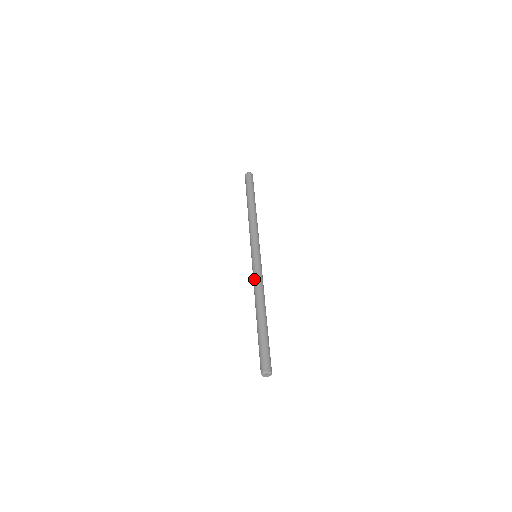
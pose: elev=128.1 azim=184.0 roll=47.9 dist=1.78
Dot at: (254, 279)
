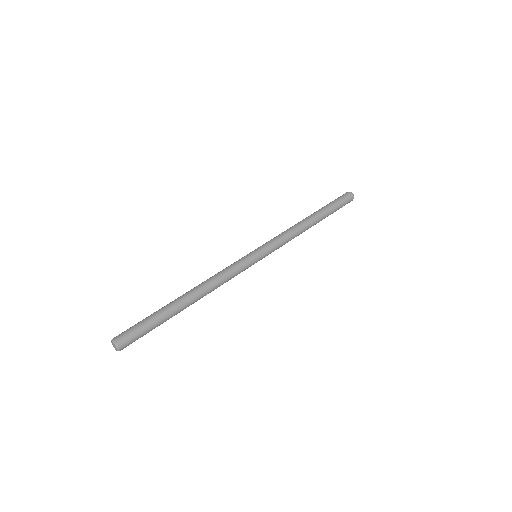
Dot at: (225, 269)
